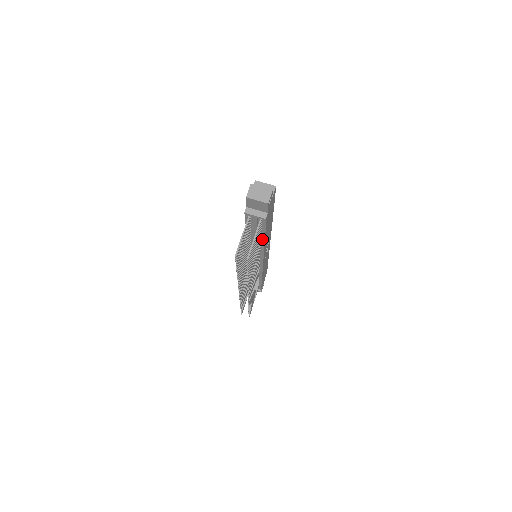
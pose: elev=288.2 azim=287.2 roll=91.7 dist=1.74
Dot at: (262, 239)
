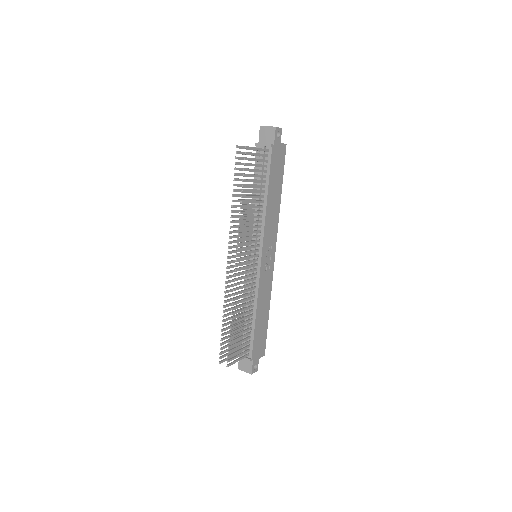
Dot at: (265, 198)
